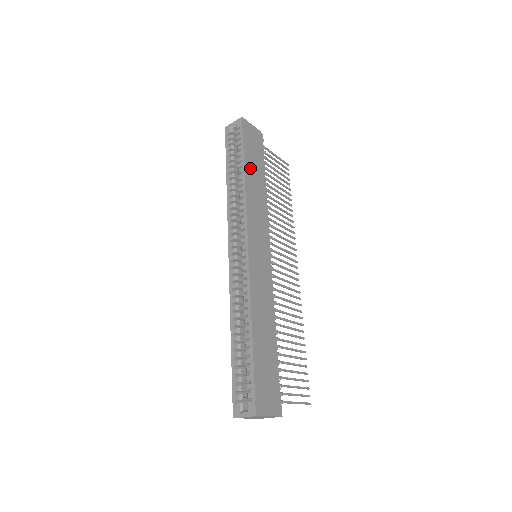
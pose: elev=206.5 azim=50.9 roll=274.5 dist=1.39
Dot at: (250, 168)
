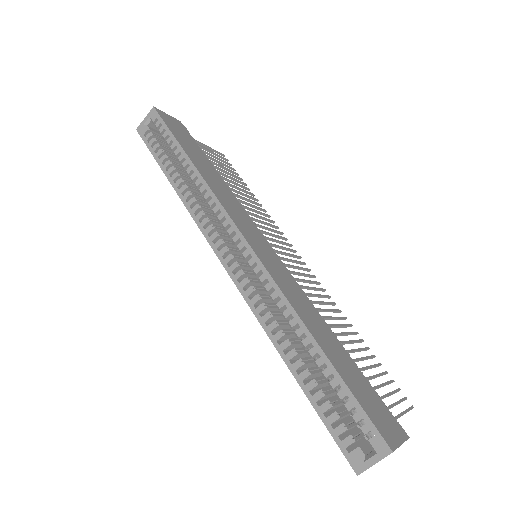
Dot at: (194, 158)
